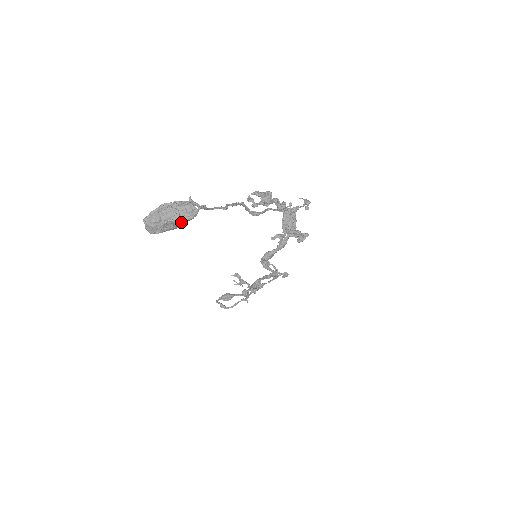
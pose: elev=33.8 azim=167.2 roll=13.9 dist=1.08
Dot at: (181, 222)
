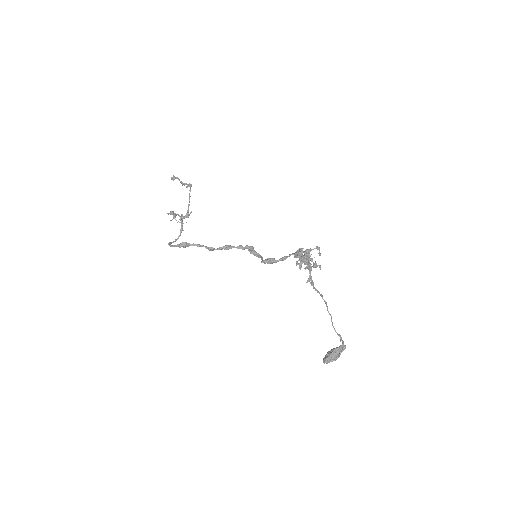
Dot at: occluded
